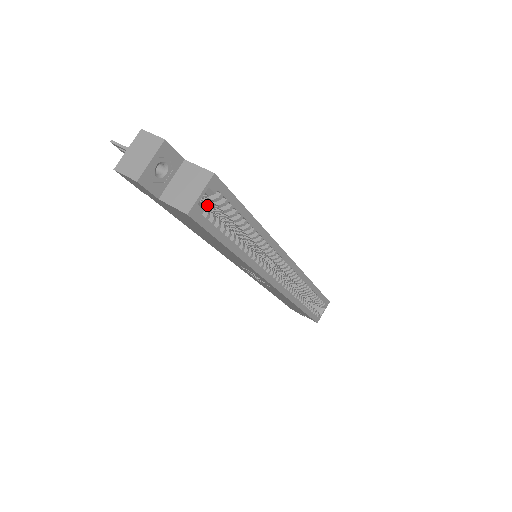
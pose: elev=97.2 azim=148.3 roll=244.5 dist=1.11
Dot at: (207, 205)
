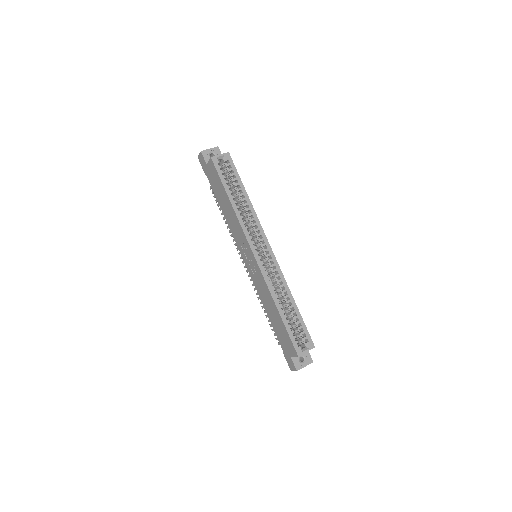
Dot at: (225, 175)
